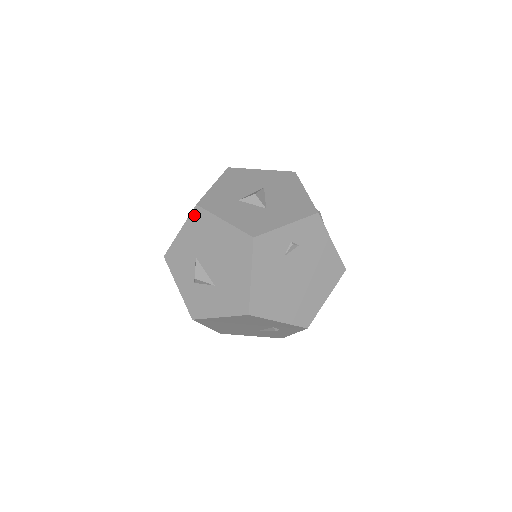
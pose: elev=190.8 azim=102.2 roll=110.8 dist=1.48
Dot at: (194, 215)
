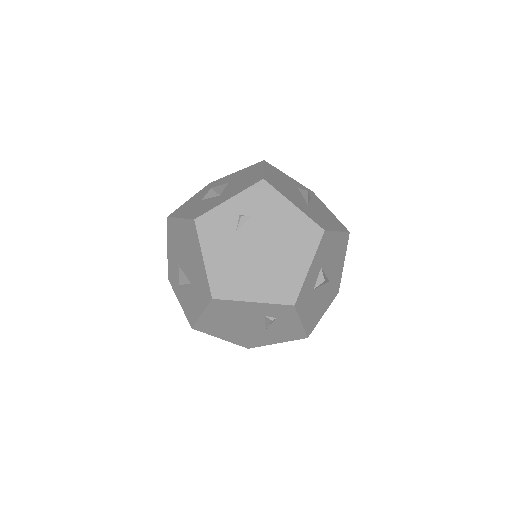
Dot at: (169, 227)
